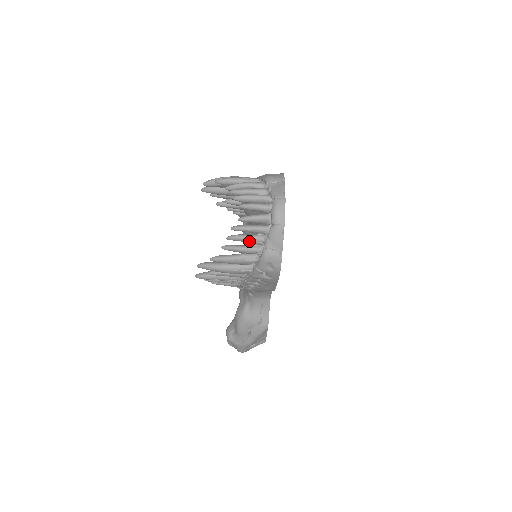
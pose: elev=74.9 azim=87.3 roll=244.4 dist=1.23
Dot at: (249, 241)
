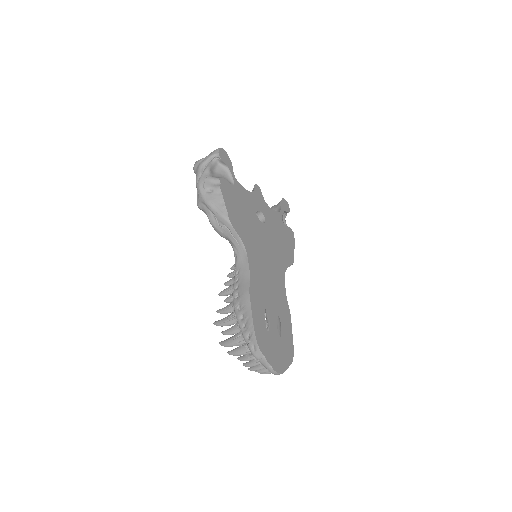
Dot at: occluded
